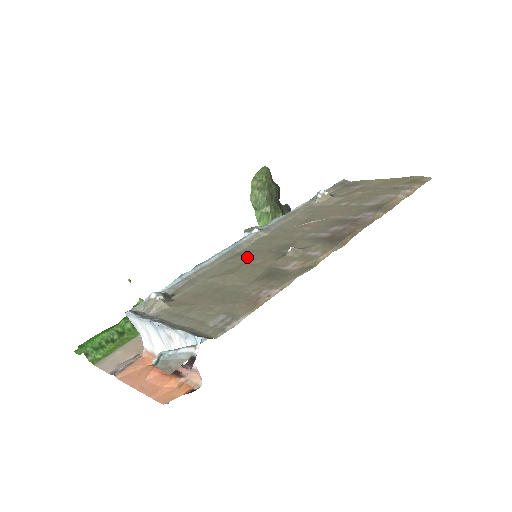
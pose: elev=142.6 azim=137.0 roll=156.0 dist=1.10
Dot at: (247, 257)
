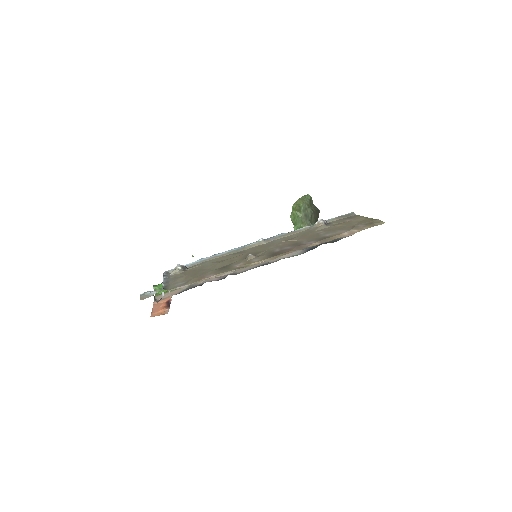
Dot at: (237, 255)
